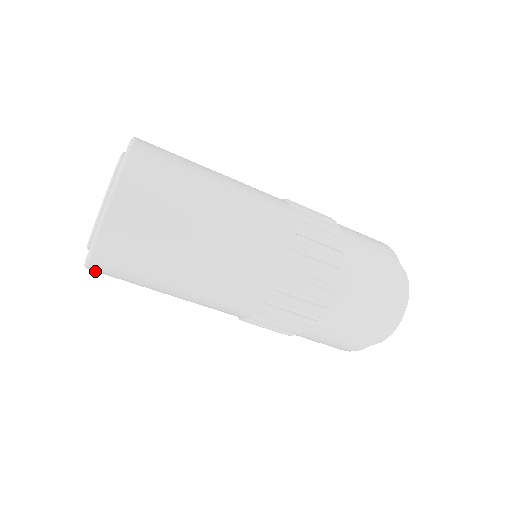
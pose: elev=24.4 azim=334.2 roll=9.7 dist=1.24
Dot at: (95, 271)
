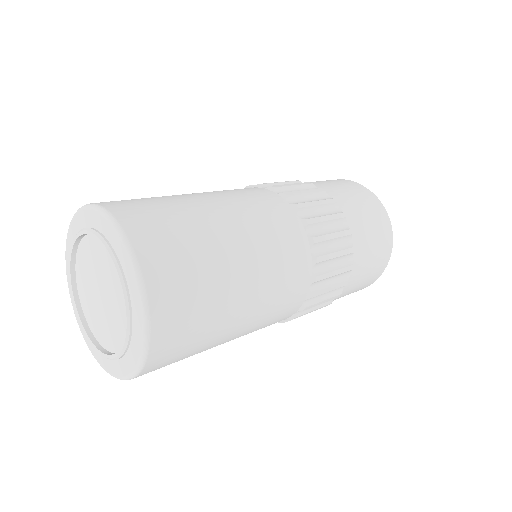
Dot at: (151, 367)
